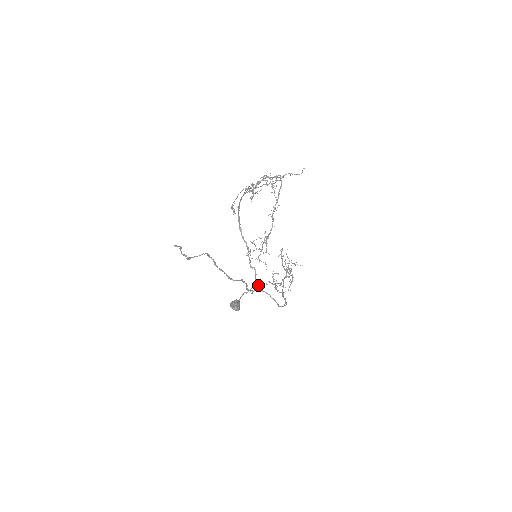
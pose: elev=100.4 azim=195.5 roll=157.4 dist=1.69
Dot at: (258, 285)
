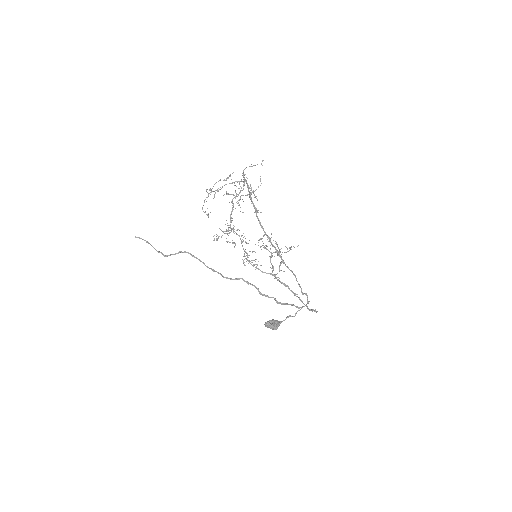
Dot at: occluded
